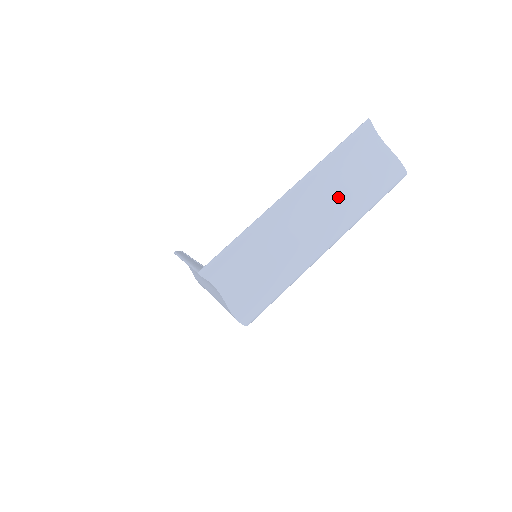
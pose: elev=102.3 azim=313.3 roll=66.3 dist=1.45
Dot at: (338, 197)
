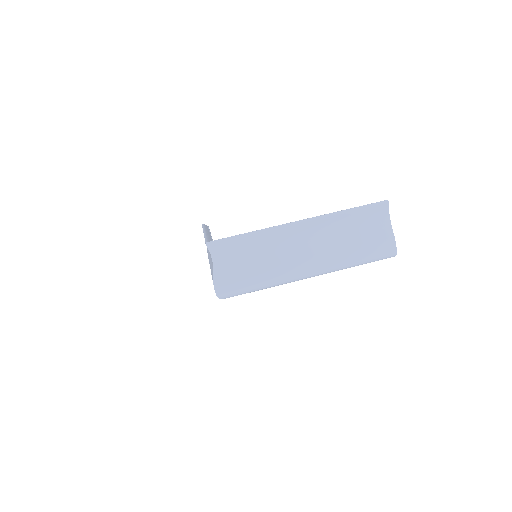
Dot at: (335, 244)
